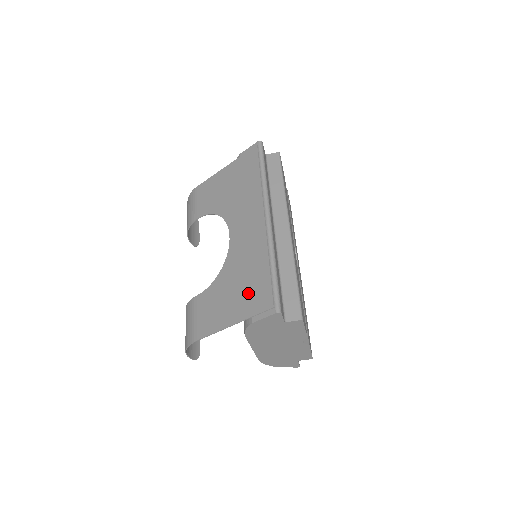
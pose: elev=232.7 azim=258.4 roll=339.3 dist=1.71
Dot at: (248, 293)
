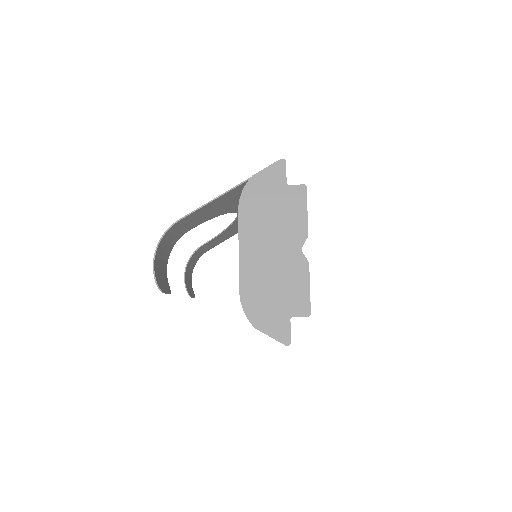
Dot at: occluded
